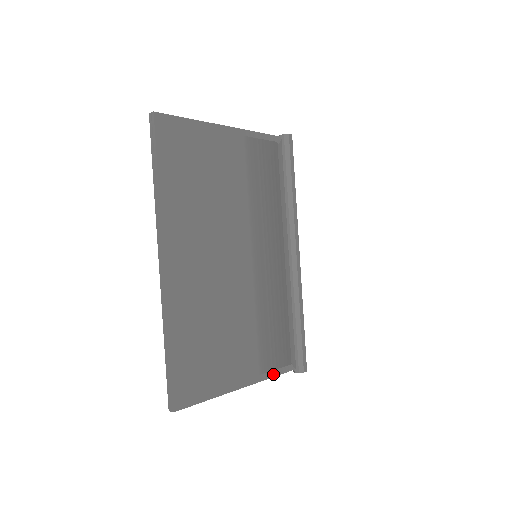
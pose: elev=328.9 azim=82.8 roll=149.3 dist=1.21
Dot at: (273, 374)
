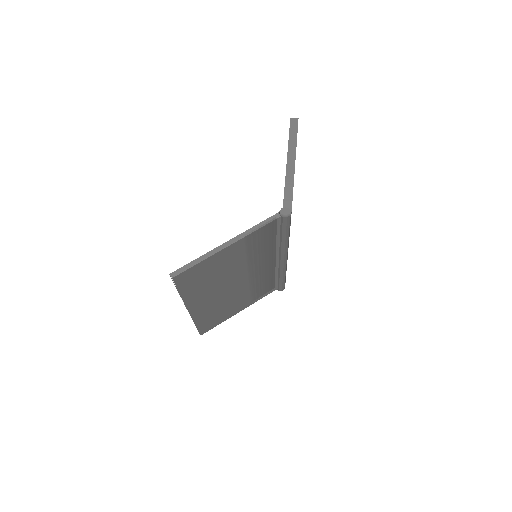
Dot at: (261, 298)
